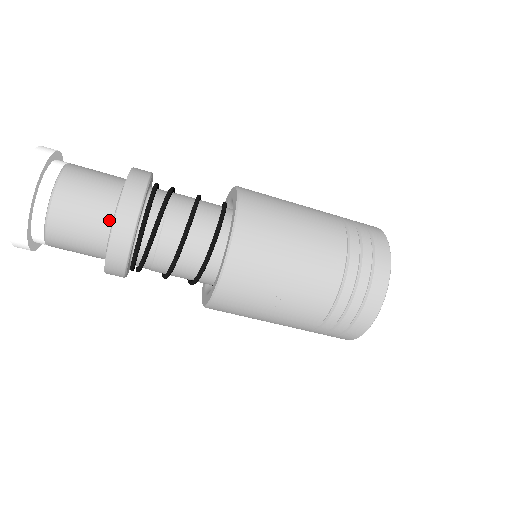
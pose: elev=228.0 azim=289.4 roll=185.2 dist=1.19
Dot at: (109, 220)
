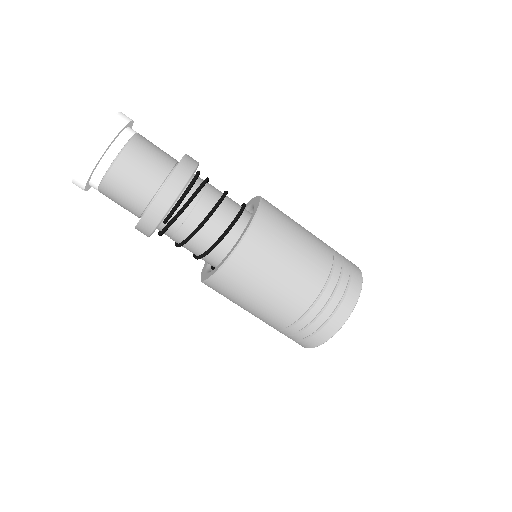
Dot at: (171, 166)
